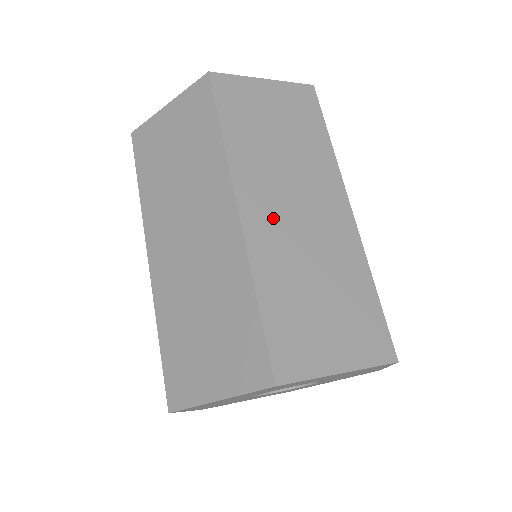
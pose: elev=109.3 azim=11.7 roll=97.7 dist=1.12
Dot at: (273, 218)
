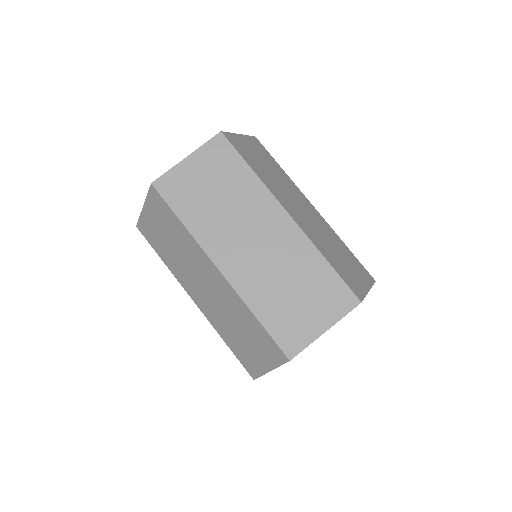
Dot at: (242, 260)
